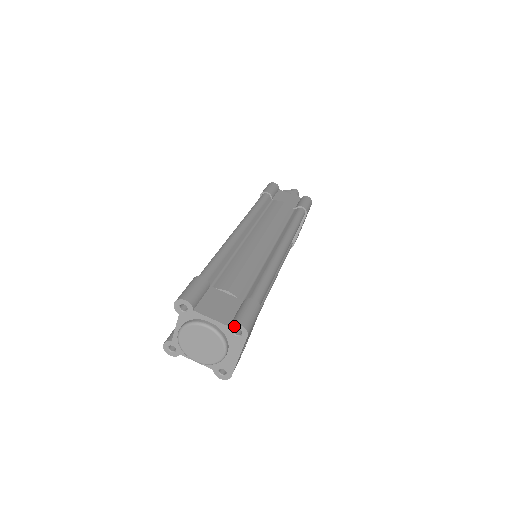
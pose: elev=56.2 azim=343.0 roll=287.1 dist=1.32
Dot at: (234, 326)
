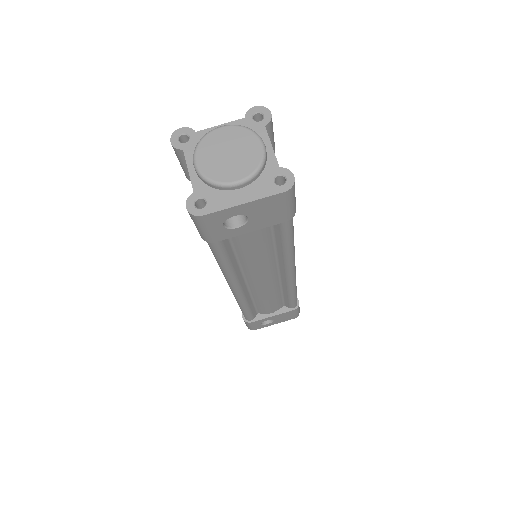
Dot at: (286, 171)
